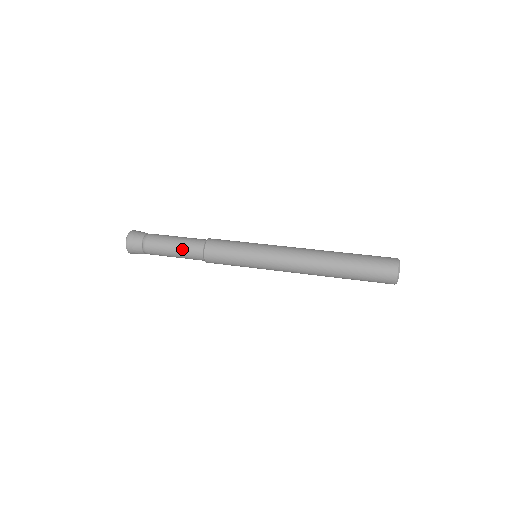
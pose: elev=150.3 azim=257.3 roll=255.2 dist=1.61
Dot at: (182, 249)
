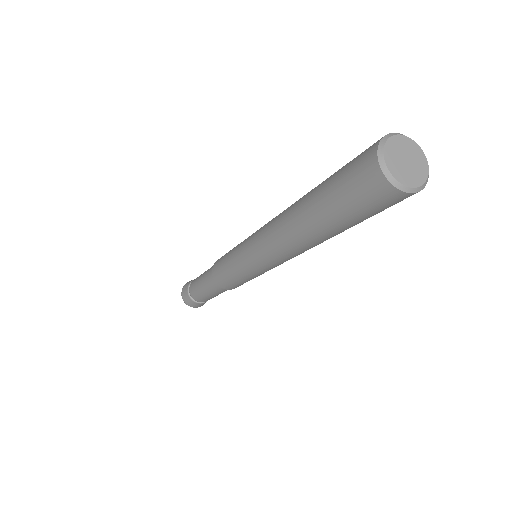
Dot at: (204, 280)
